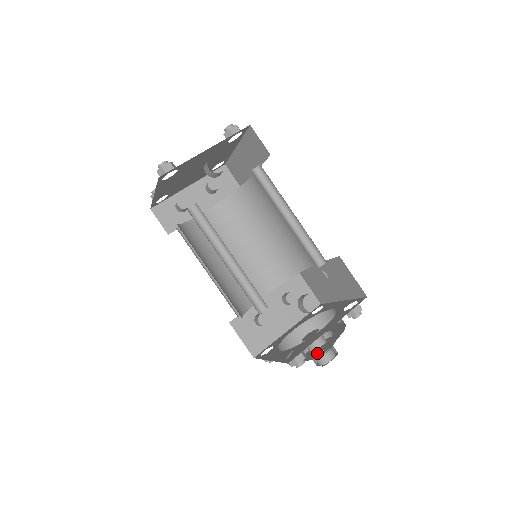
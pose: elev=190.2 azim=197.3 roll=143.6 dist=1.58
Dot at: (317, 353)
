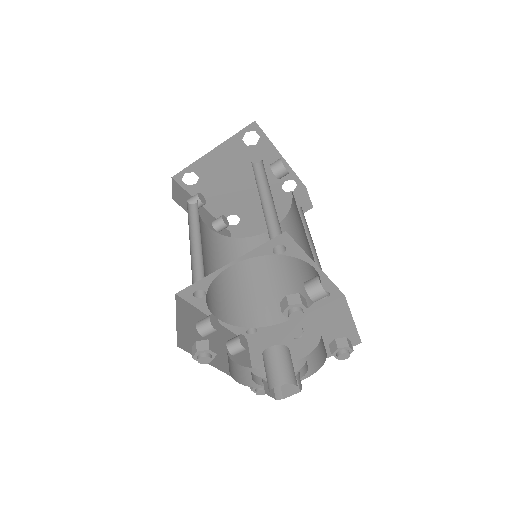
Dot at: occluded
